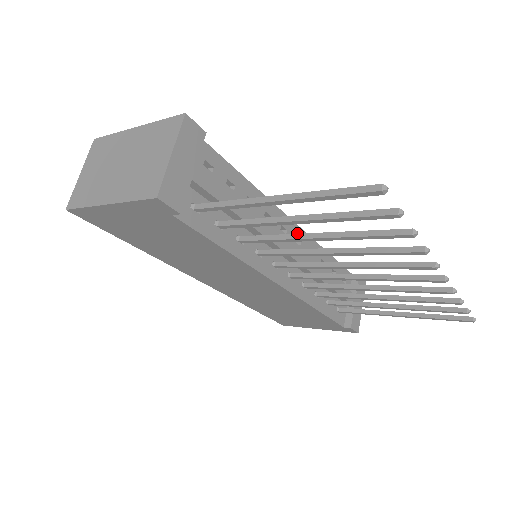
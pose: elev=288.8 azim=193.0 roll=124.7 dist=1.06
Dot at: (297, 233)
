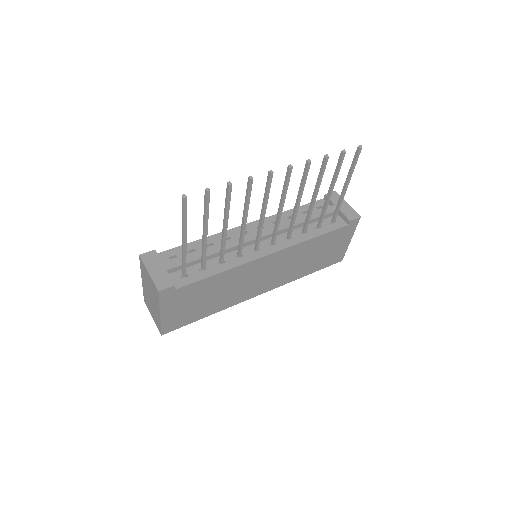
Dot at: (255, 225)
